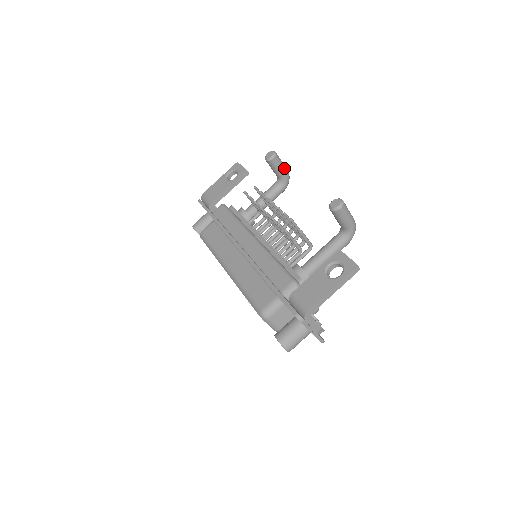
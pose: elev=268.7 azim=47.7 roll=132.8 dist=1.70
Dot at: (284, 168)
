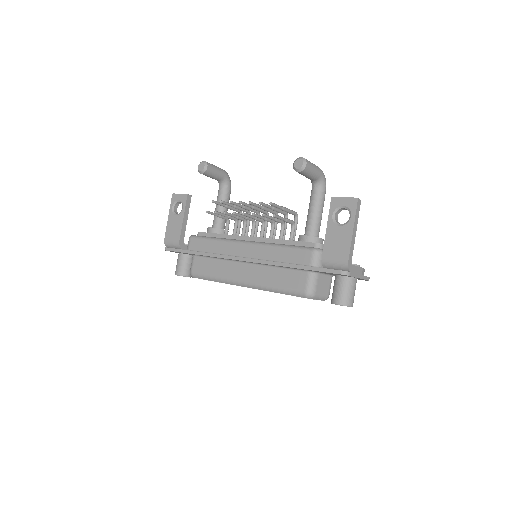
Dot at: (219, 169)
